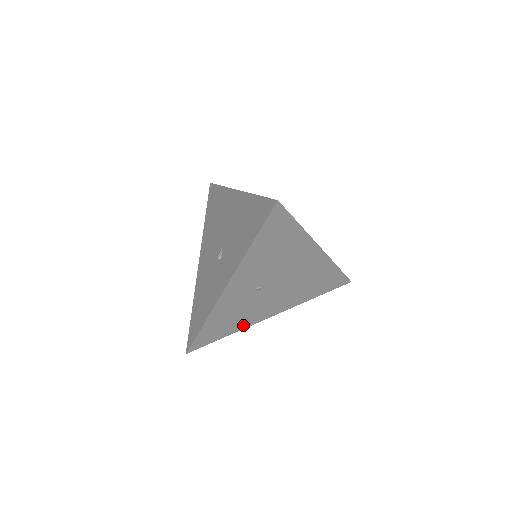
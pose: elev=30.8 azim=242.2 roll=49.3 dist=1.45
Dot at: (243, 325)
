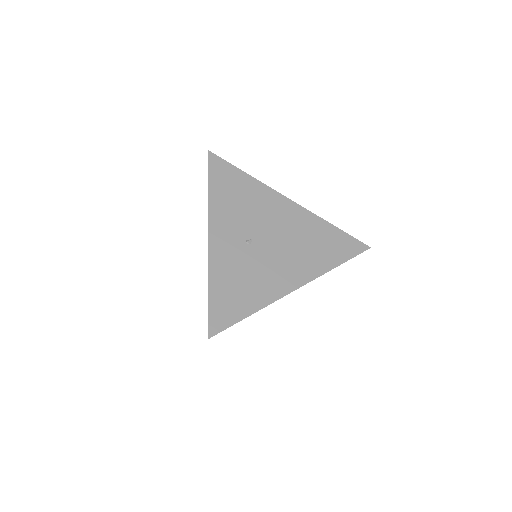
Dot at: (263, 299)
